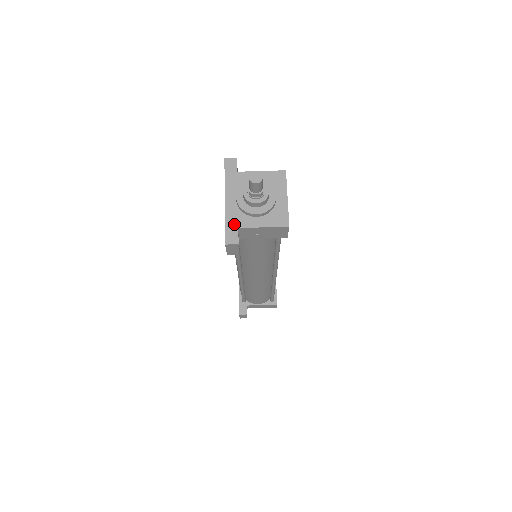
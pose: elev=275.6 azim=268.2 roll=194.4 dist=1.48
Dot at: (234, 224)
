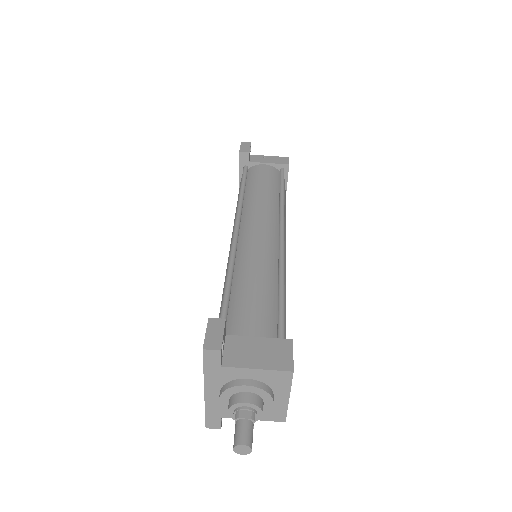
Dot at: (216, 414)
